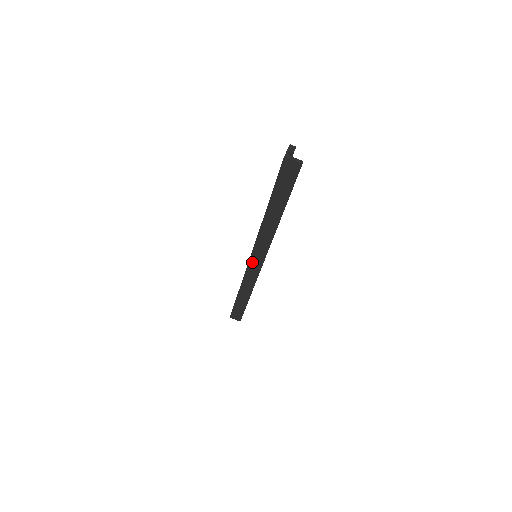
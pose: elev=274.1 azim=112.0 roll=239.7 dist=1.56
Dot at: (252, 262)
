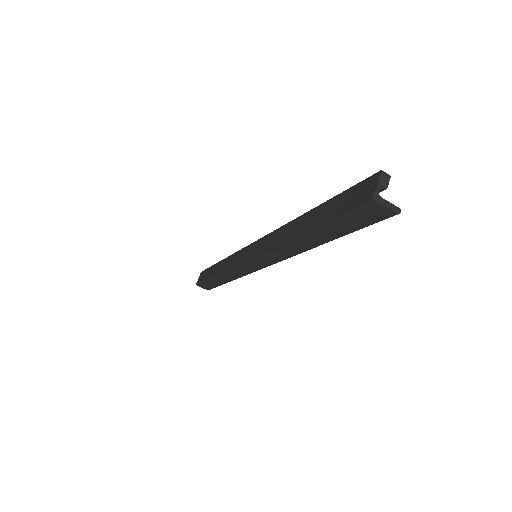
Dot at: (249, 263)
